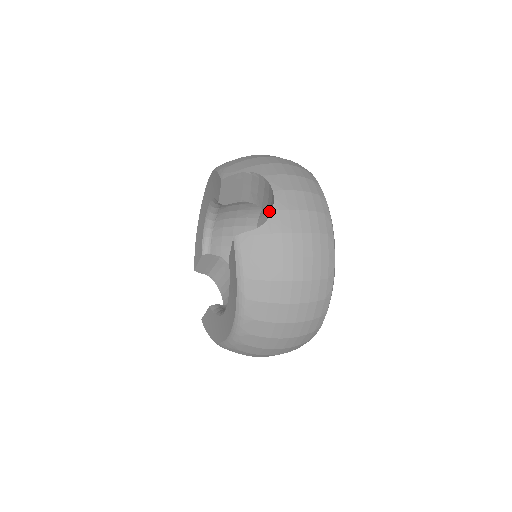
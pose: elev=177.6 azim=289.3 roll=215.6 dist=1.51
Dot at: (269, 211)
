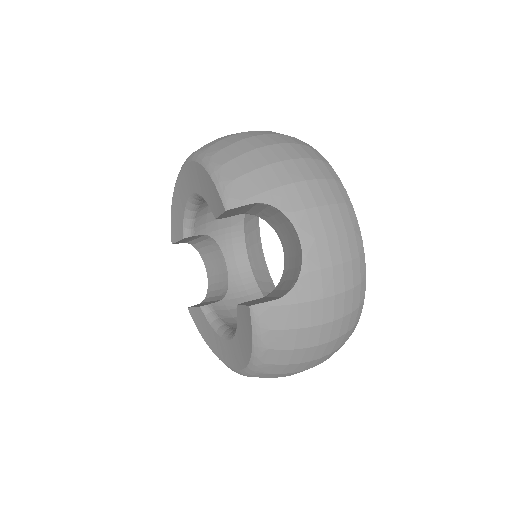
Dot at: (287, 244)
